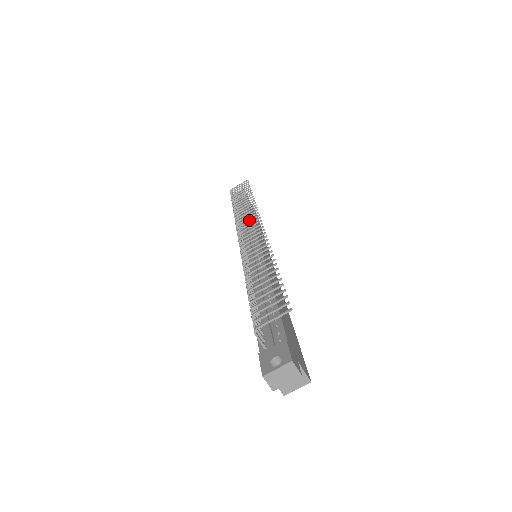
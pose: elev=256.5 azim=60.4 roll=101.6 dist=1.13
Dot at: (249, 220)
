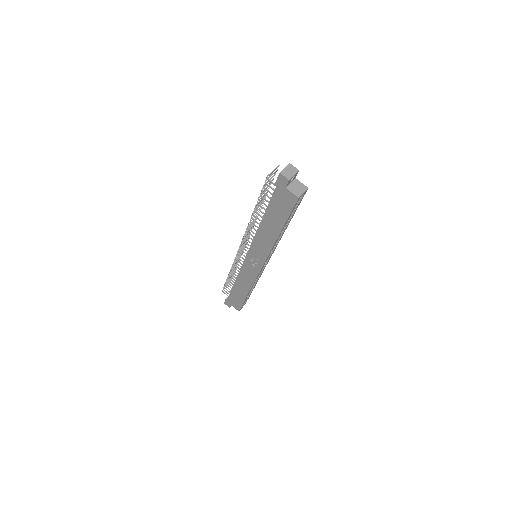
Dot at: (242, 246)
